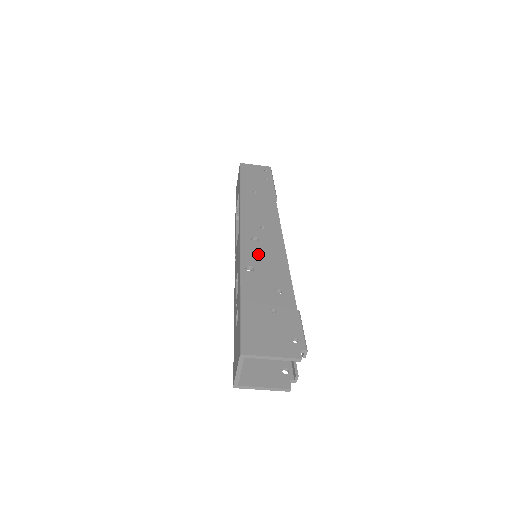
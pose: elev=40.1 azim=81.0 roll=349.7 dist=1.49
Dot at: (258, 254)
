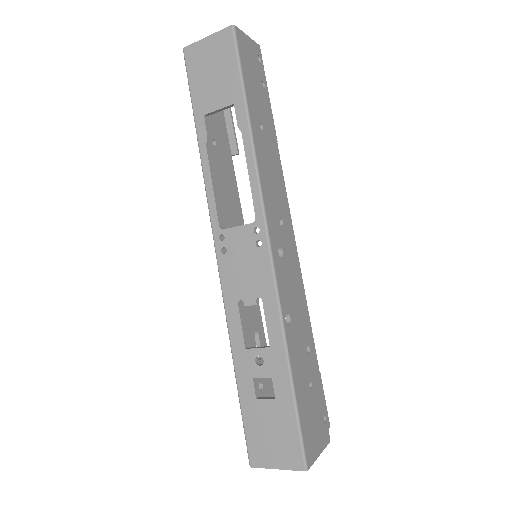
Dot at: (288, 285)
